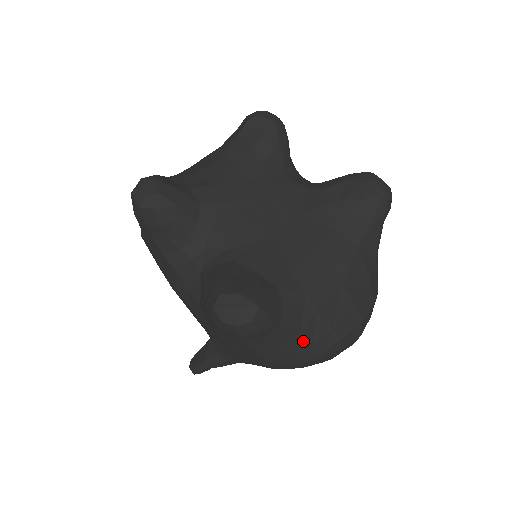
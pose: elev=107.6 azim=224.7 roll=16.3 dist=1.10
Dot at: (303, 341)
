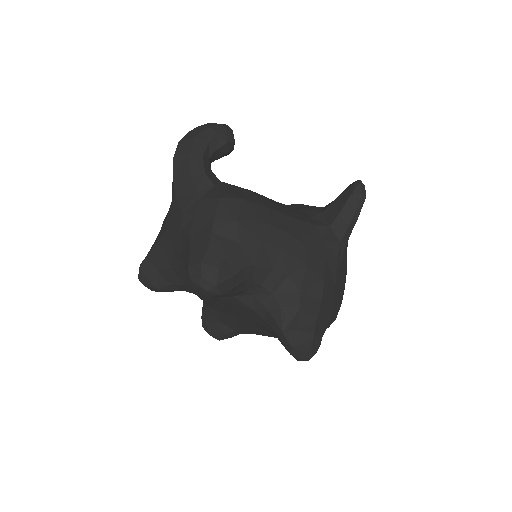
Dot at: occluded
